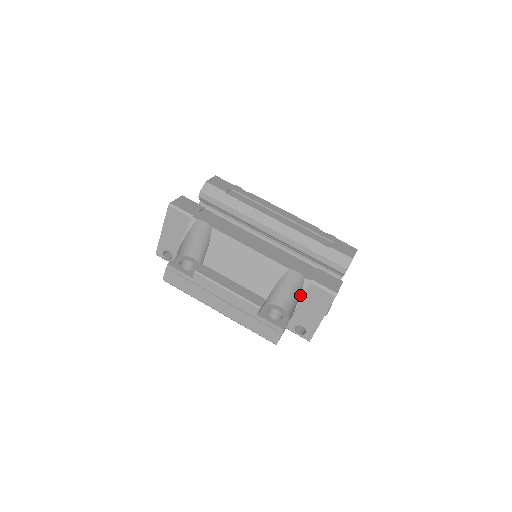
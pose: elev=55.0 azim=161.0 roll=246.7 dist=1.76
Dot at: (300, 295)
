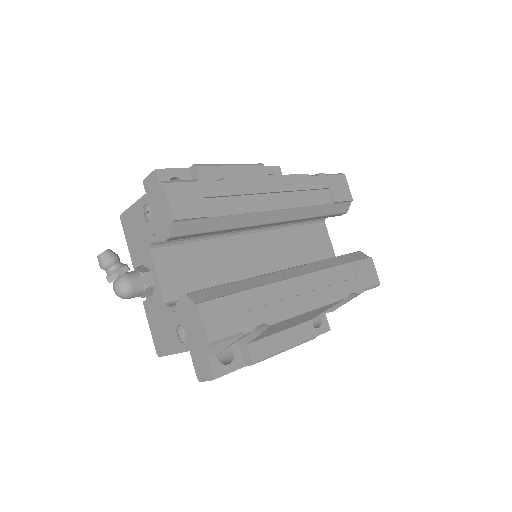
Dot at: occluded
